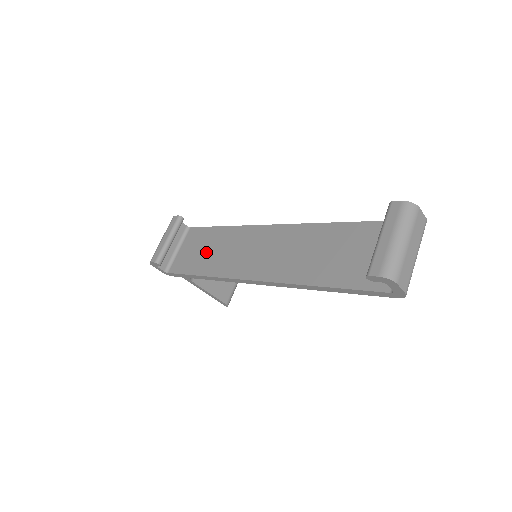
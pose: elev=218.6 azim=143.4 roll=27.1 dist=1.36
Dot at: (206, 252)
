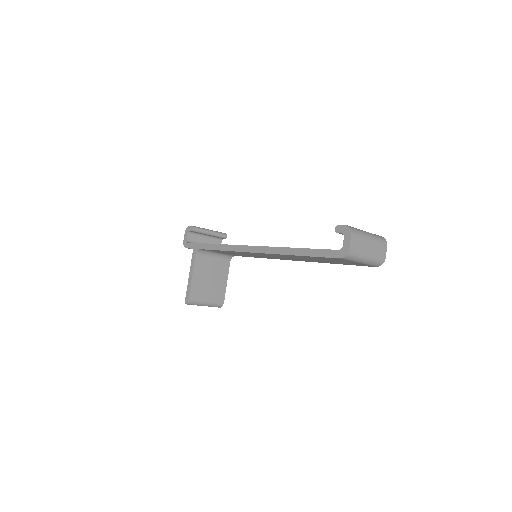
Dot at: occluded
